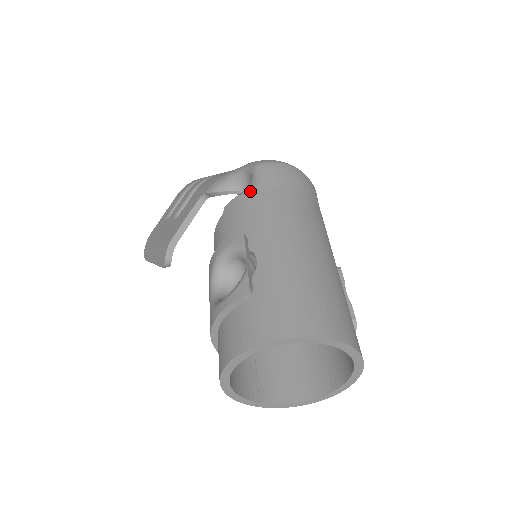
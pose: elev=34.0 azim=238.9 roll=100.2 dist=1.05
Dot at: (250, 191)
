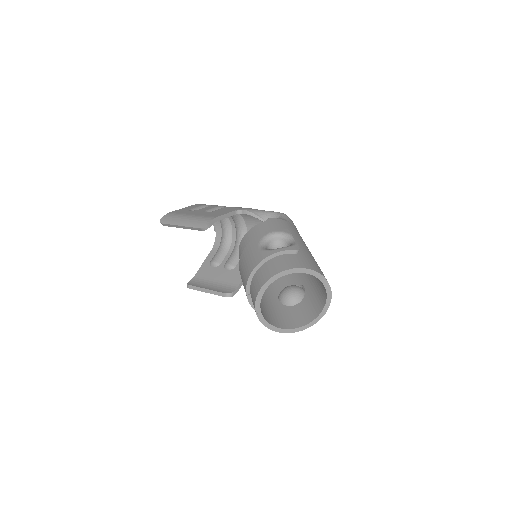
Dot at: (285, 220)
